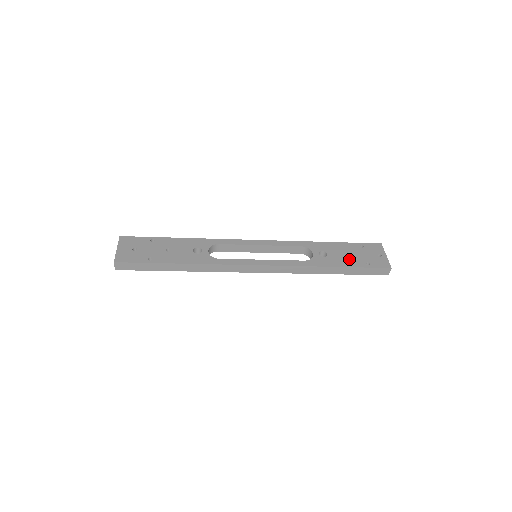
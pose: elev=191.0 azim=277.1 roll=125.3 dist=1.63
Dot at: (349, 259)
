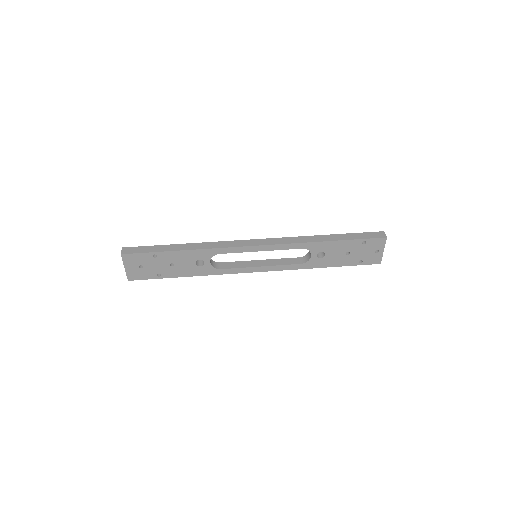
Dot at: (344, 259)
